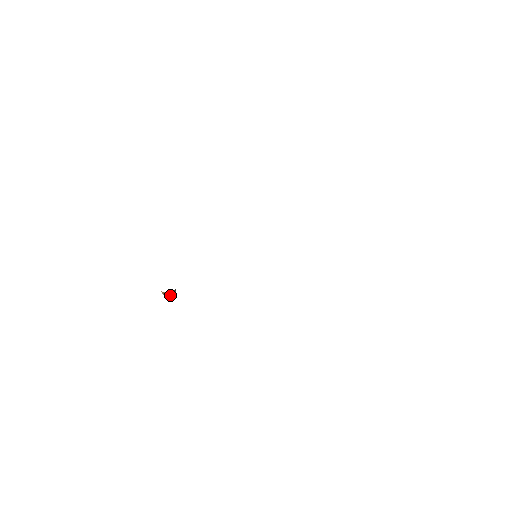
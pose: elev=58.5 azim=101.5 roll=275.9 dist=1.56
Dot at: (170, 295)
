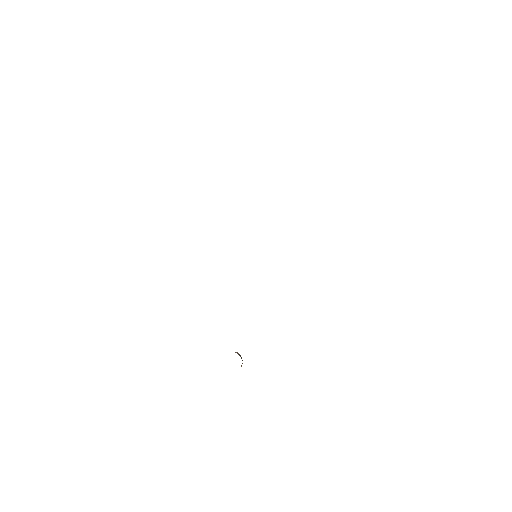
Dot at: (242, 363)
